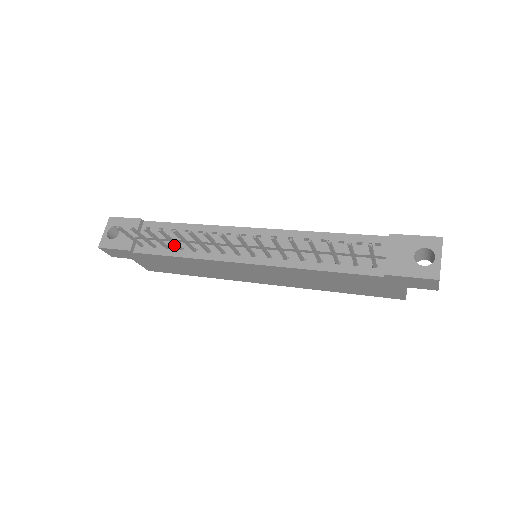
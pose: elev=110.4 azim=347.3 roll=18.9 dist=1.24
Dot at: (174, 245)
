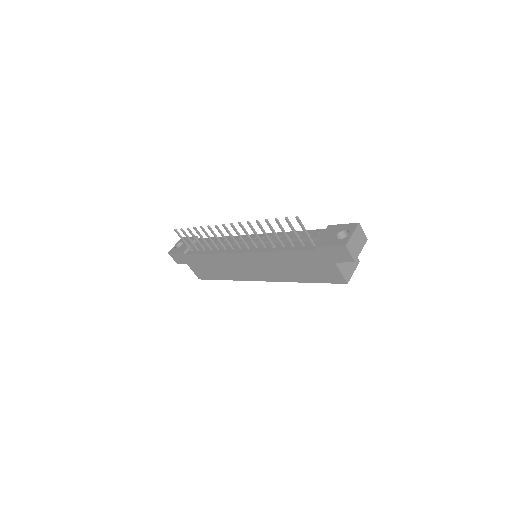
Dot at: (206, 244)
